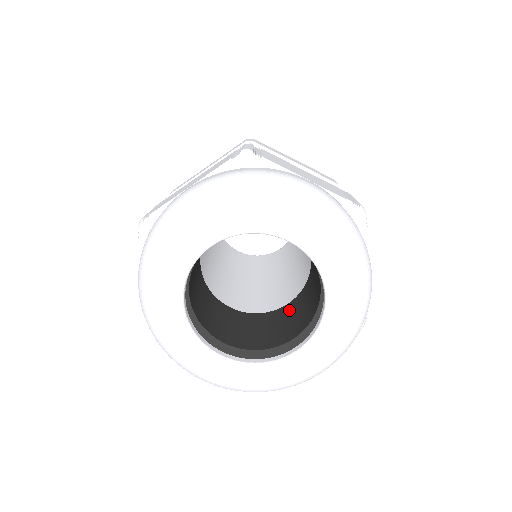
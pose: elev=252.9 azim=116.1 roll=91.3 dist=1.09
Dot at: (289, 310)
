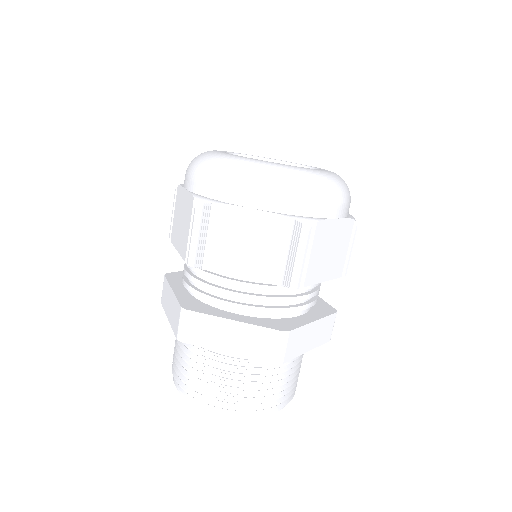
Dot at: occluded
